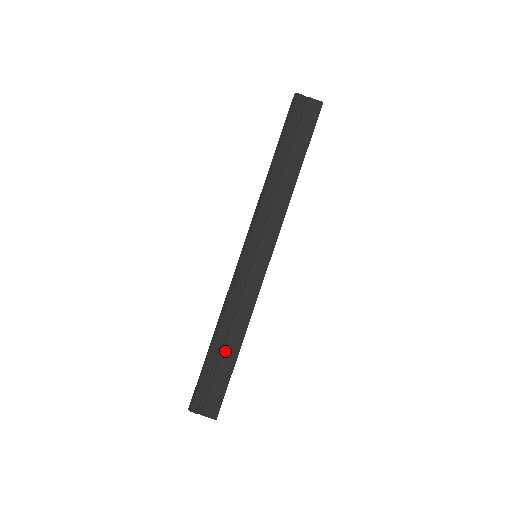
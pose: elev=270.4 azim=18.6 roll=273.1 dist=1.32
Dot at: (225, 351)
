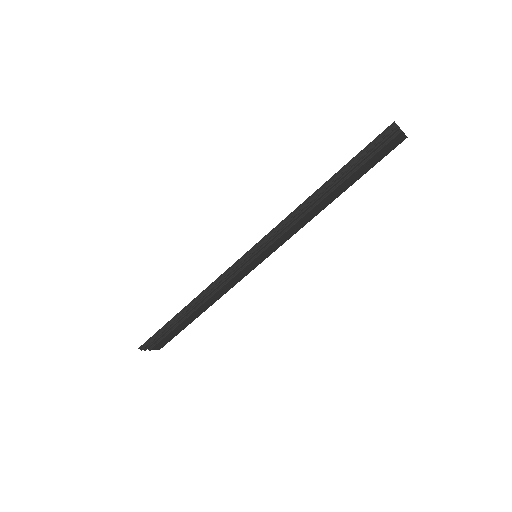
Dot at: (190, 316)
